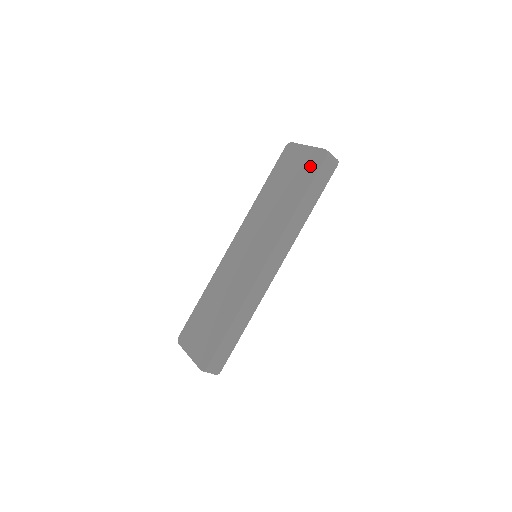
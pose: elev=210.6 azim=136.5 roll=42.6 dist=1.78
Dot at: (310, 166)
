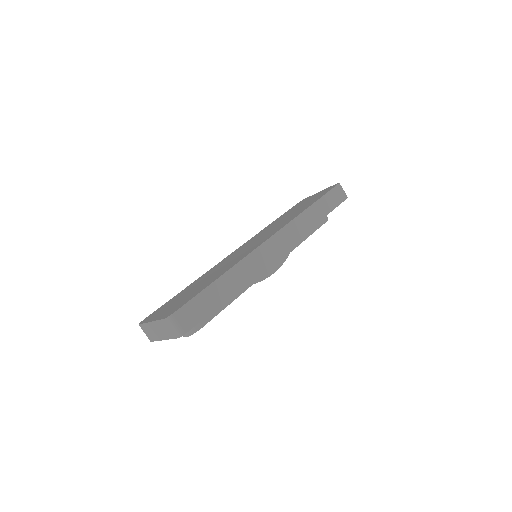
Dot at: (322, 193)
